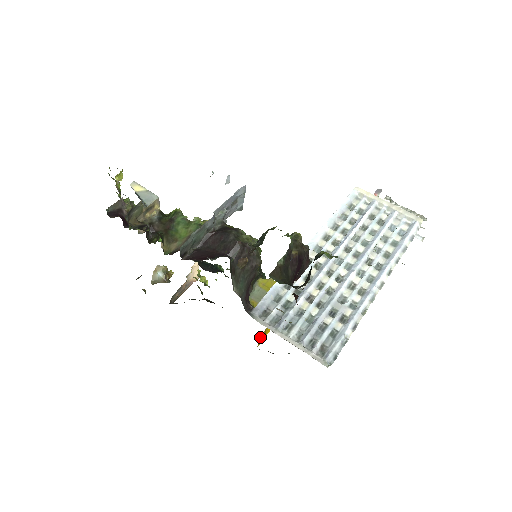
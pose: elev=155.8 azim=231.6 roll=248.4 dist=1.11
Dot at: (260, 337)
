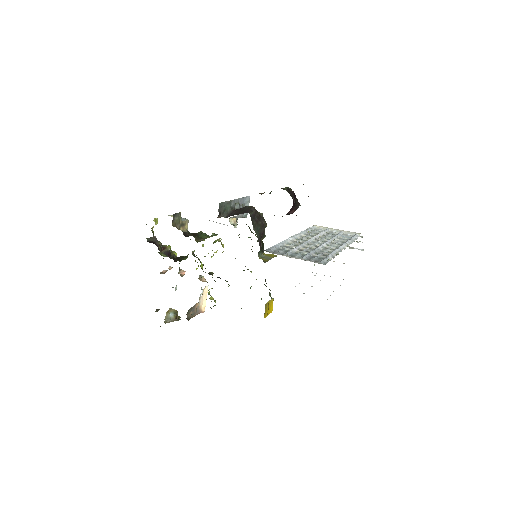
Dot at: (266, 305)
